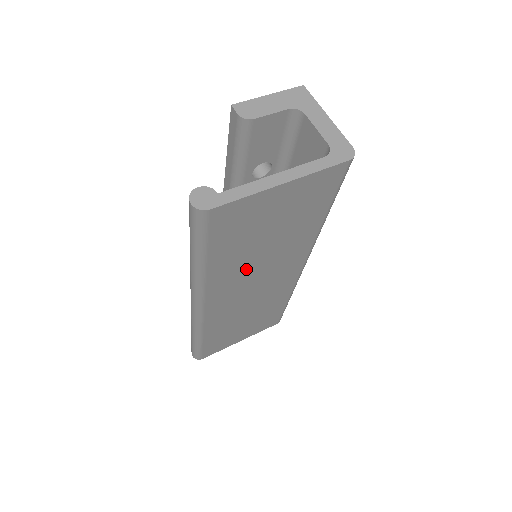
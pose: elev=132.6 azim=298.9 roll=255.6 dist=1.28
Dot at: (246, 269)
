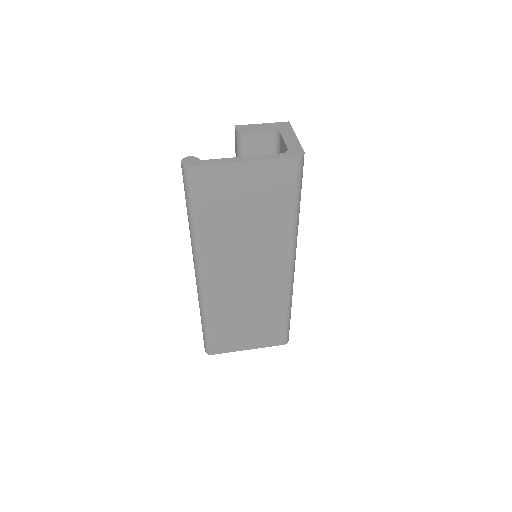
Dot at: (233, 245)
